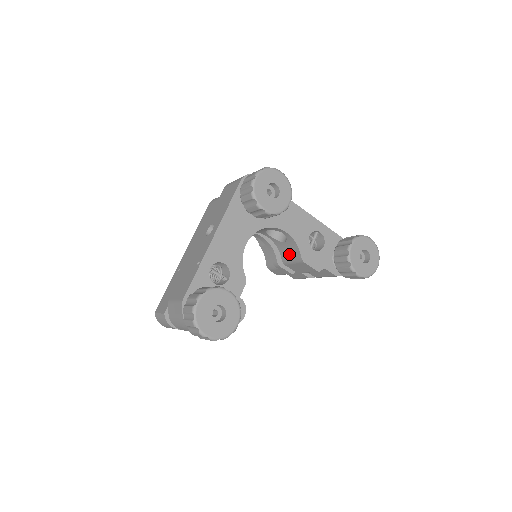
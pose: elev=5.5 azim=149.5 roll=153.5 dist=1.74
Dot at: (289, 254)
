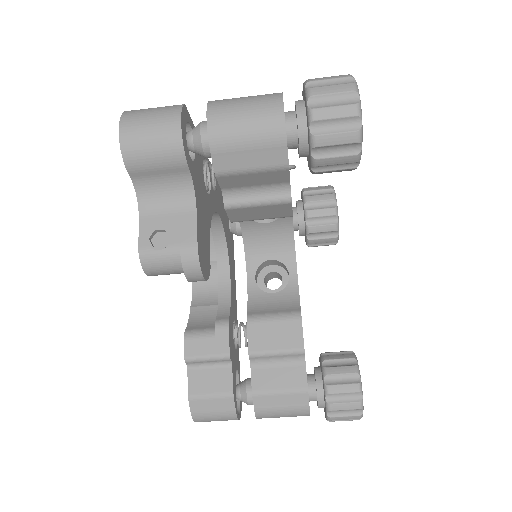
Dot at: (272, 308)
